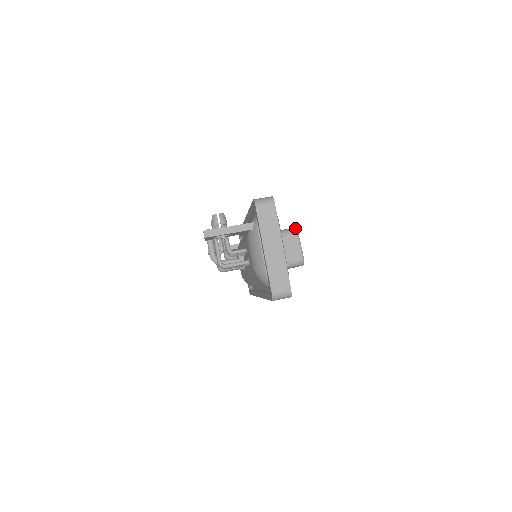
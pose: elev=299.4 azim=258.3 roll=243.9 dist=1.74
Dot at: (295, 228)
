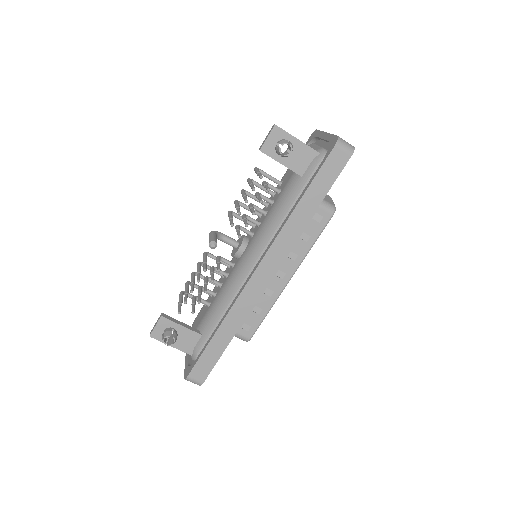
Dot at: occluded
